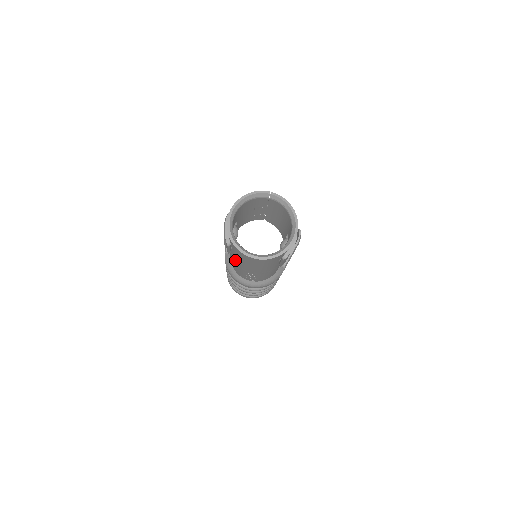
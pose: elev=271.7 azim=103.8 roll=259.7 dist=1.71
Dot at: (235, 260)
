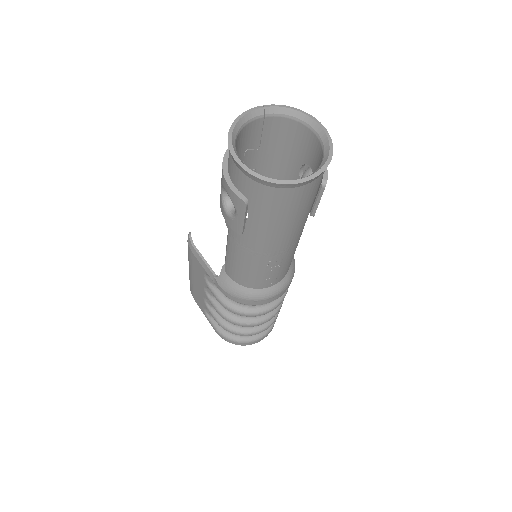
Dot at: (251, 245)
